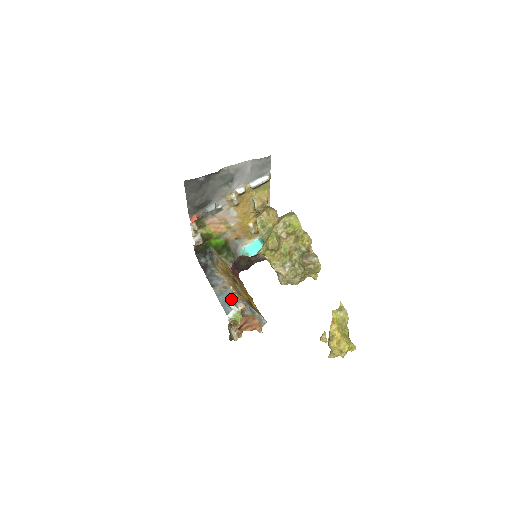
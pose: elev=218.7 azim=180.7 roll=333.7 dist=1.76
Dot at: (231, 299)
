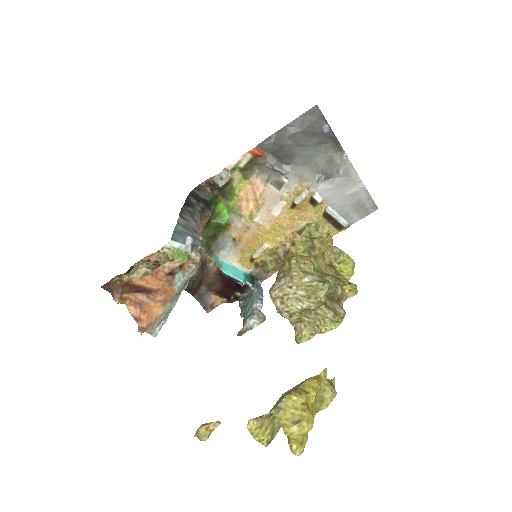
Dot at: occluded
